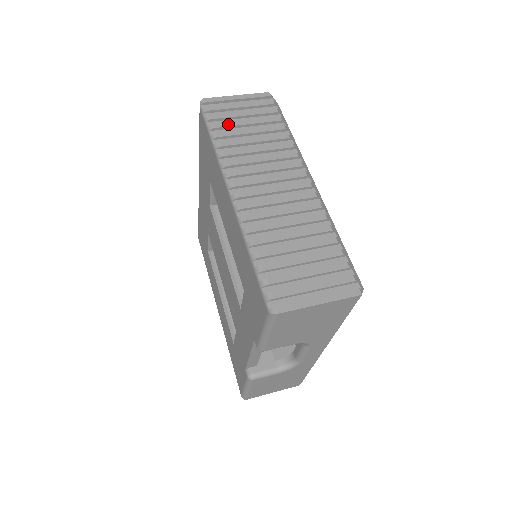
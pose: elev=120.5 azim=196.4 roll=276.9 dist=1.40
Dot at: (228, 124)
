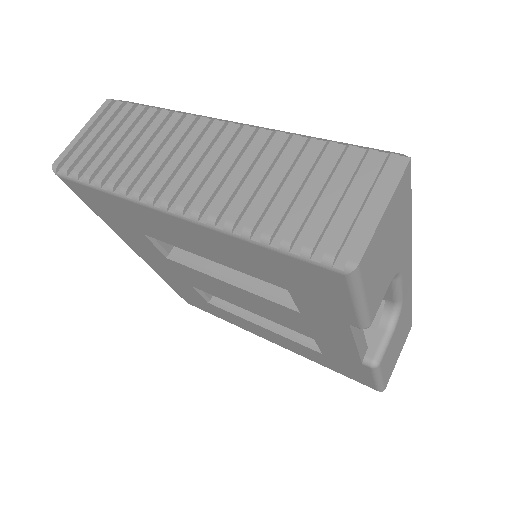
Dot at: (100, 160)
